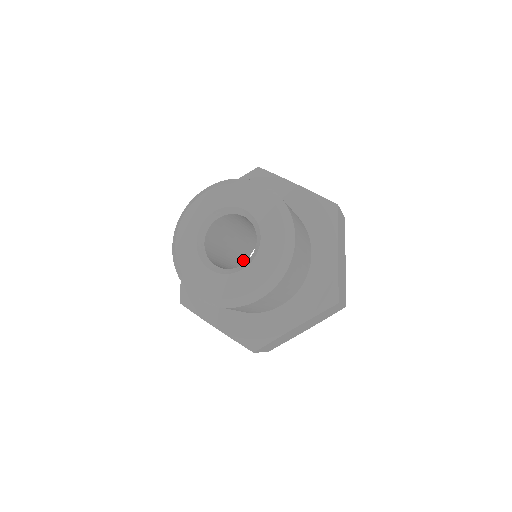
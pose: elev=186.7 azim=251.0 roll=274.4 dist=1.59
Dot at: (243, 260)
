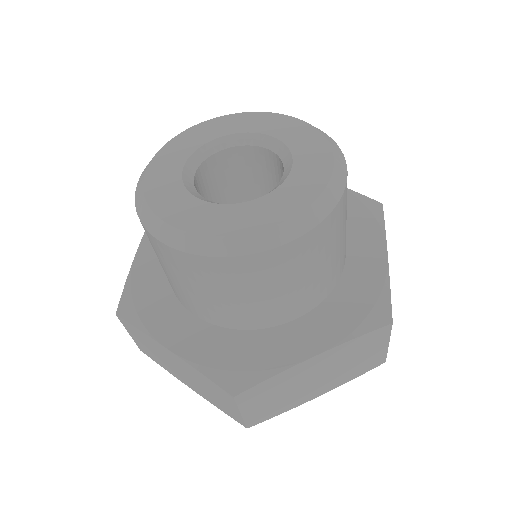
Dot at: occluded
